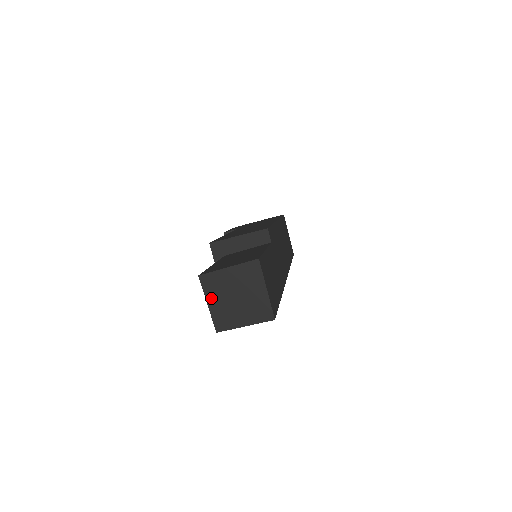
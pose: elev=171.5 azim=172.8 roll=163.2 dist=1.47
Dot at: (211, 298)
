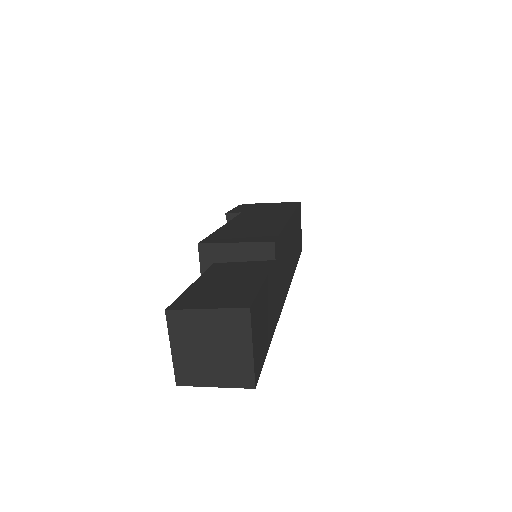
Dot at: (177, 342)
